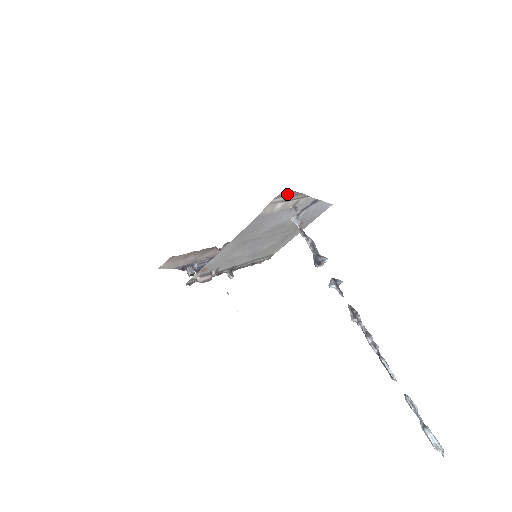
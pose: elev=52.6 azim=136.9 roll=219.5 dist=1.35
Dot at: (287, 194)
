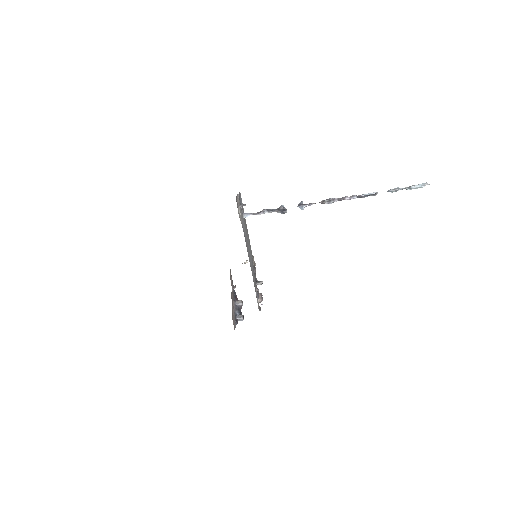
Dot at: (236, 201)
